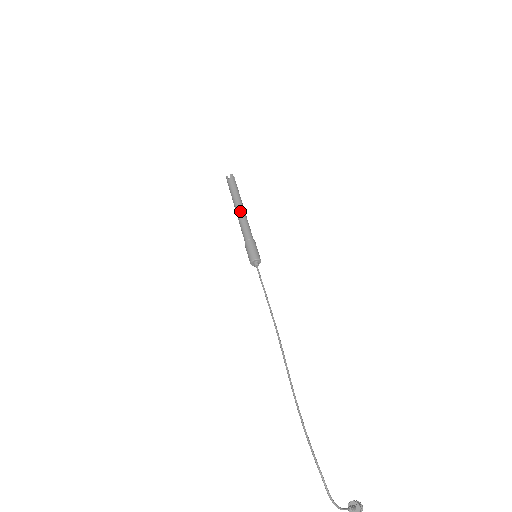
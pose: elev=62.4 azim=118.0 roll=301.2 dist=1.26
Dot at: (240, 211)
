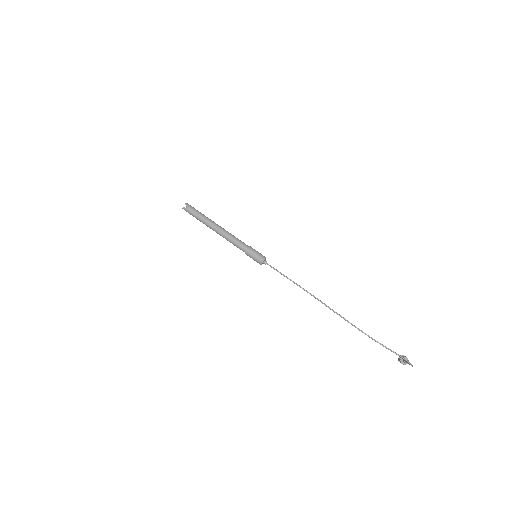
Dot at: (221, 230)
